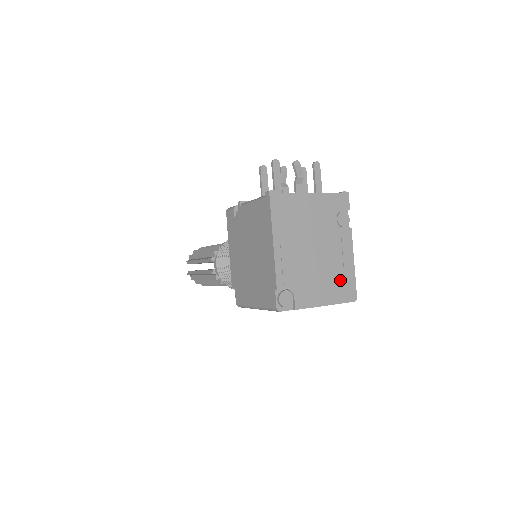
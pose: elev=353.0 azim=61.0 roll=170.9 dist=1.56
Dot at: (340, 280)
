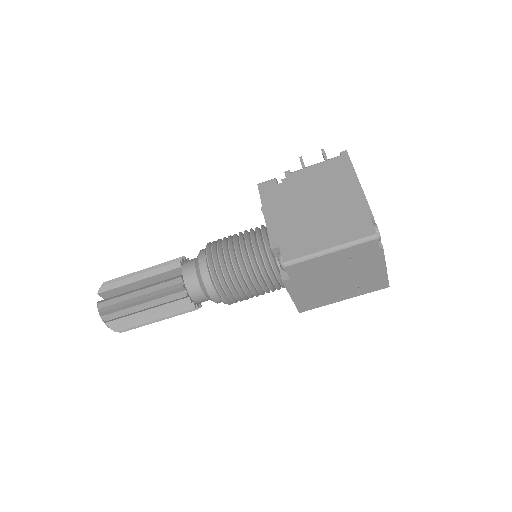
Dot at: occluded
